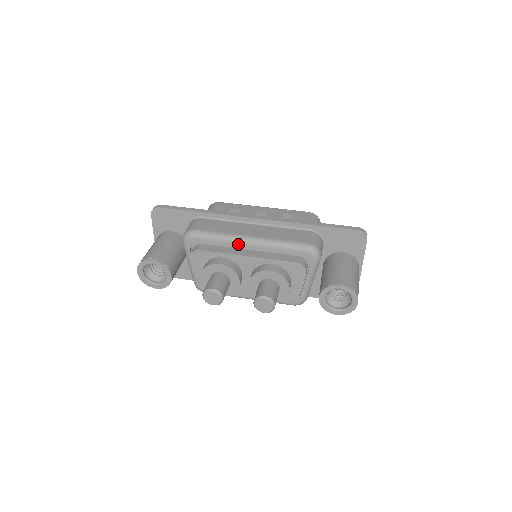
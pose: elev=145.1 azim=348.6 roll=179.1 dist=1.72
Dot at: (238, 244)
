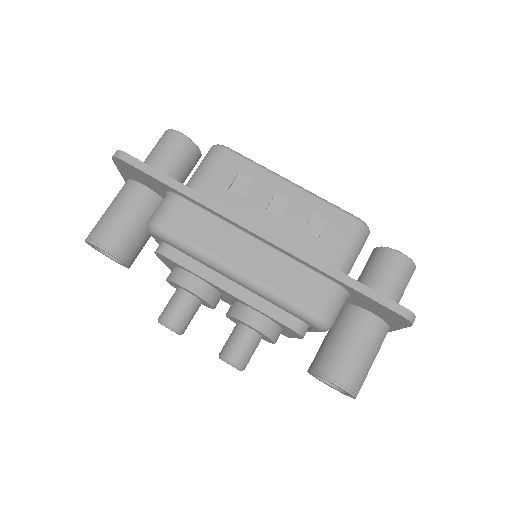
Dot at: (219, 271)
